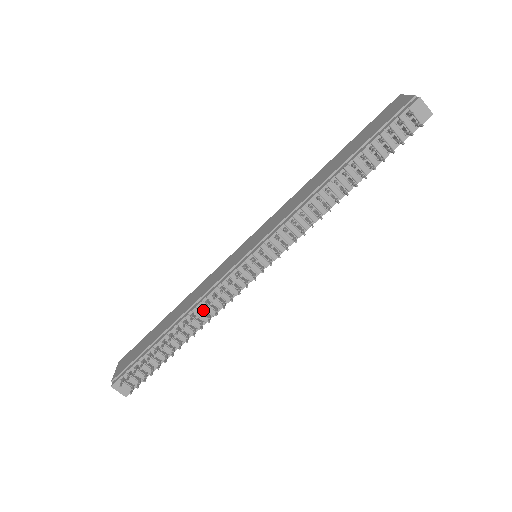
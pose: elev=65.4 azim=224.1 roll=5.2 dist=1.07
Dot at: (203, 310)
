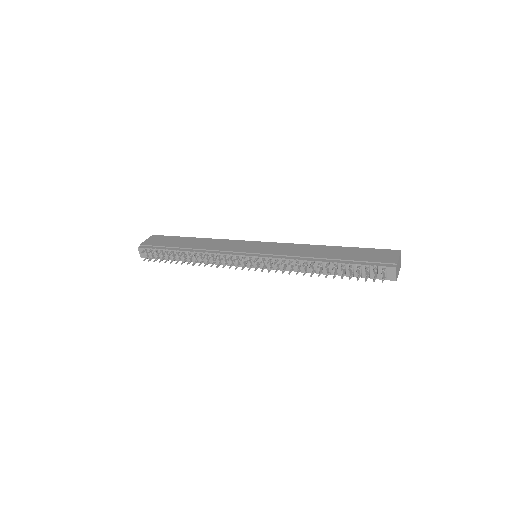
Dot at: (208, 257)
